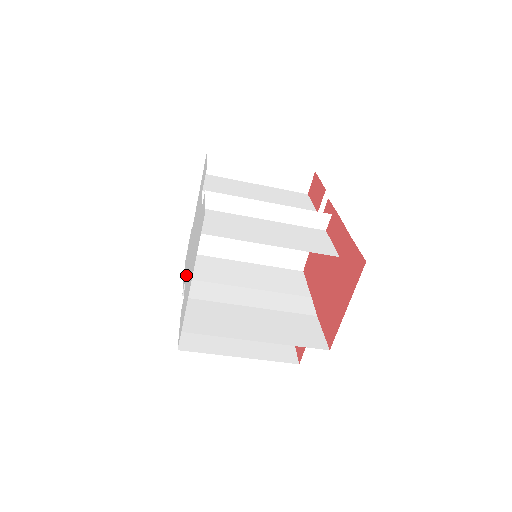
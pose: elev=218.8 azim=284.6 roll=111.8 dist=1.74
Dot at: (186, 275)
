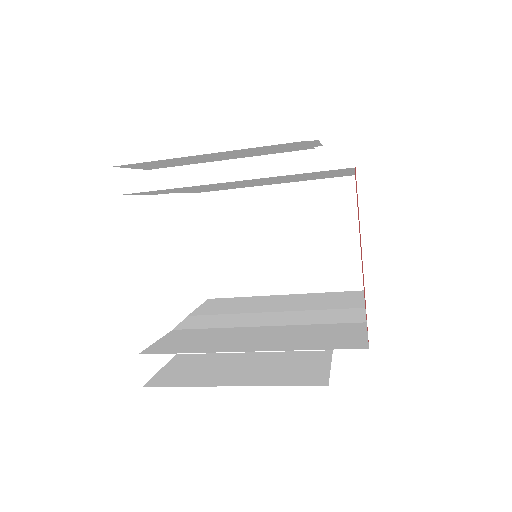
Dot at: occluded
